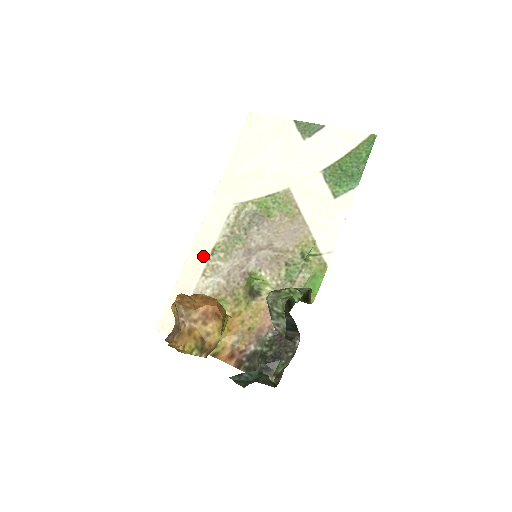
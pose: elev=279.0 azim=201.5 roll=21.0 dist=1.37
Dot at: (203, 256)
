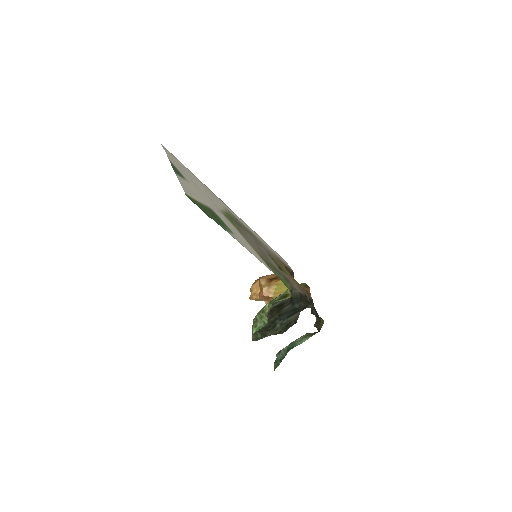
Dot at: (254, 234)
